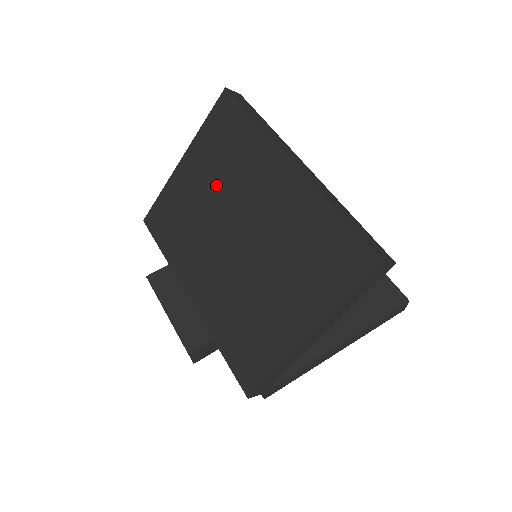
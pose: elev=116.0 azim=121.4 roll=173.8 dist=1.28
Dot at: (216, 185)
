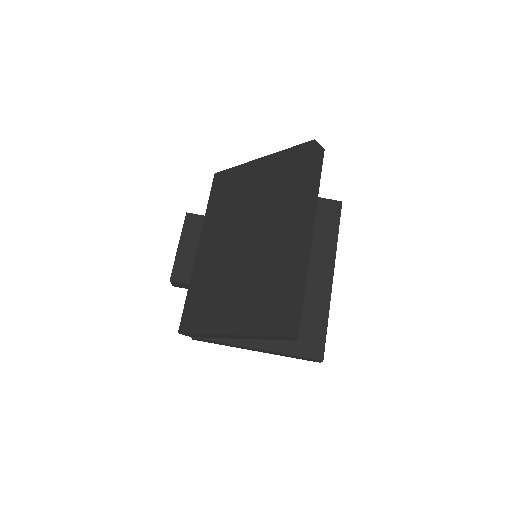
Dot at: (260, 197)
